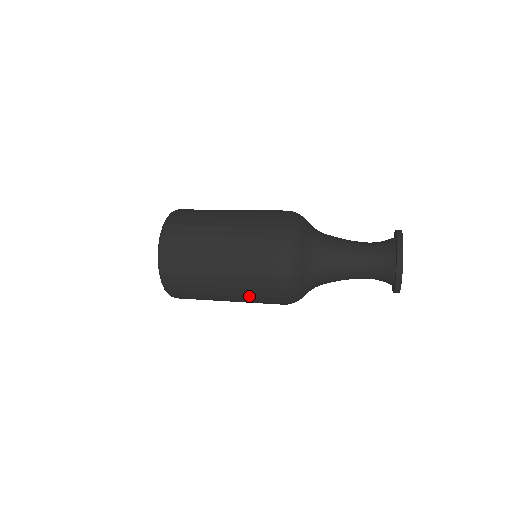
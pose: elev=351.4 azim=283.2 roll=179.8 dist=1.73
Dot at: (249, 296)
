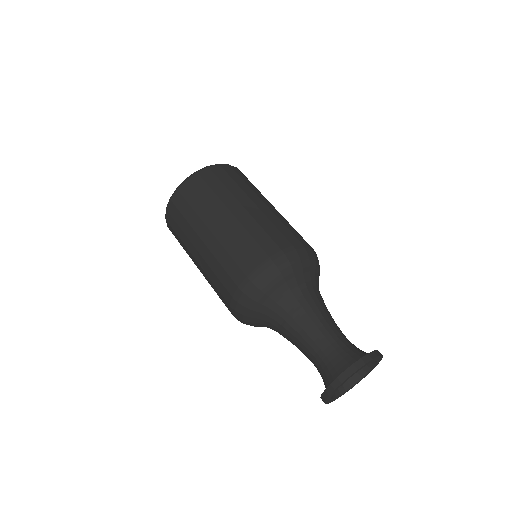
Dot at: occluded
